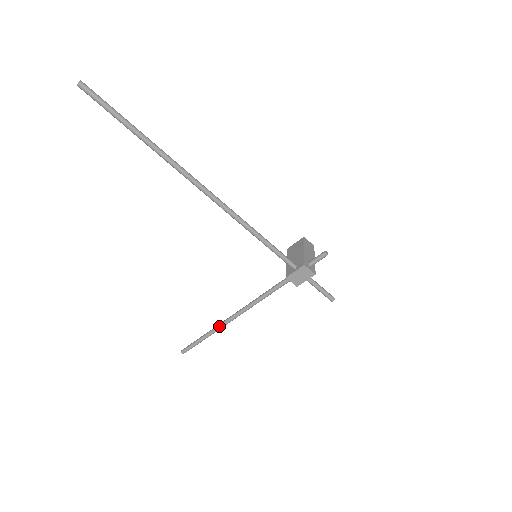
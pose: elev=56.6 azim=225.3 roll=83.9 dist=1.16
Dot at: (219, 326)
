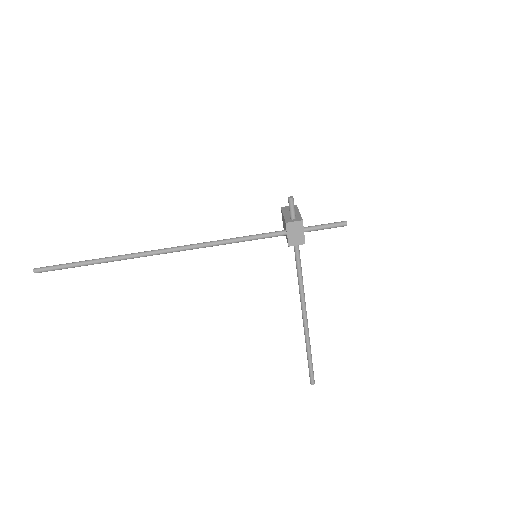
Dot at: (305, 335)
